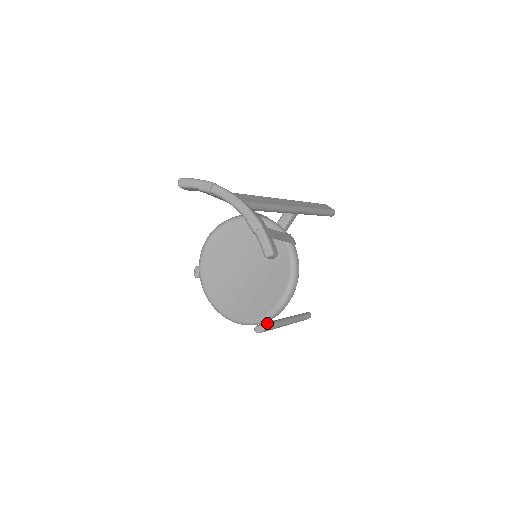
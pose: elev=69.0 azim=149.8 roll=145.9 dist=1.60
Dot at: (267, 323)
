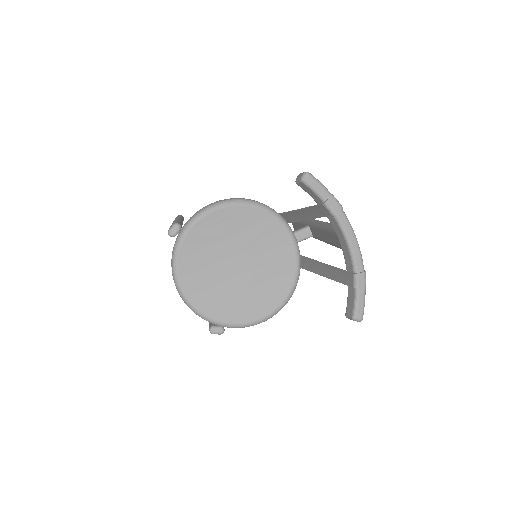
Dot at: occluded
